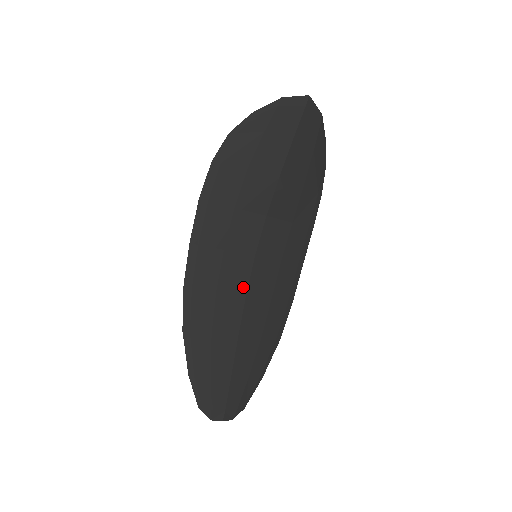
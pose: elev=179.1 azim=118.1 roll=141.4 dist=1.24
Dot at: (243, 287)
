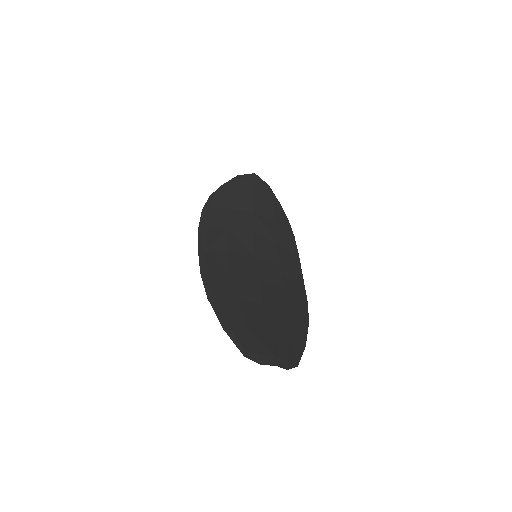
Dot at: (253, 274)
